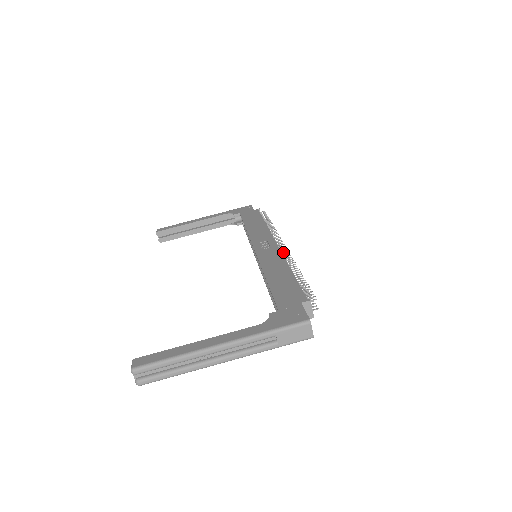
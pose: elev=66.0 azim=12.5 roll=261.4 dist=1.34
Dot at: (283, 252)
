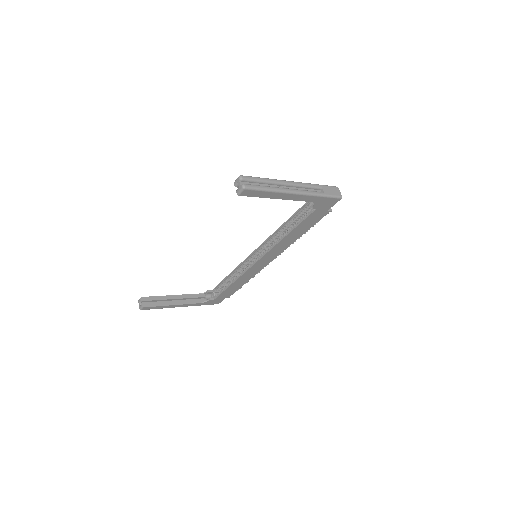
Dot at: occluded
